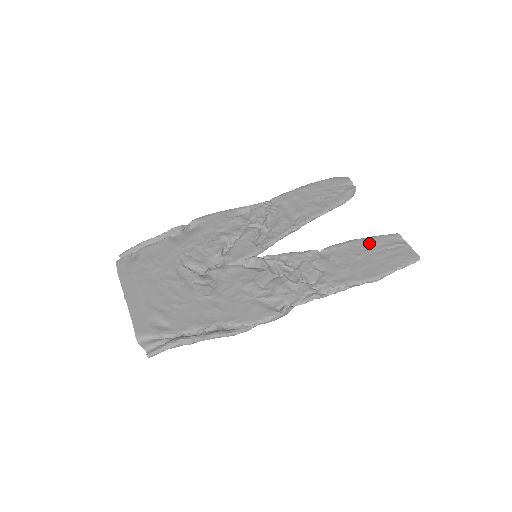
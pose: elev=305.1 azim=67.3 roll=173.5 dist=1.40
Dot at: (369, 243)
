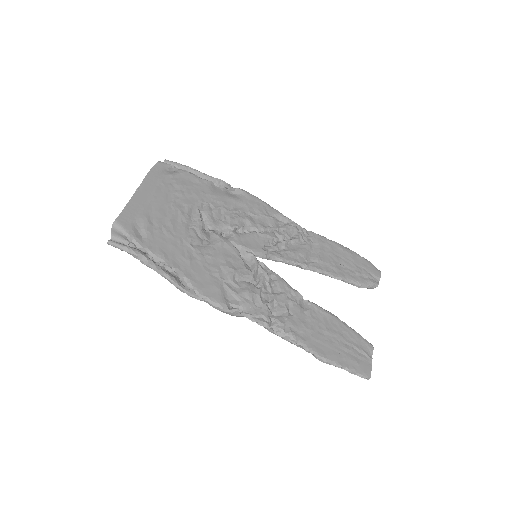
Dot at: (345, 330)
